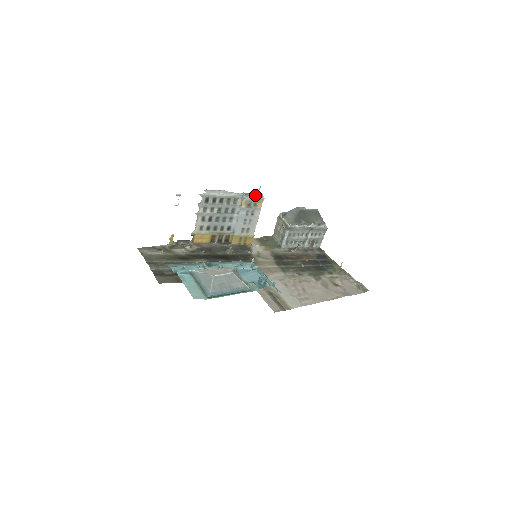
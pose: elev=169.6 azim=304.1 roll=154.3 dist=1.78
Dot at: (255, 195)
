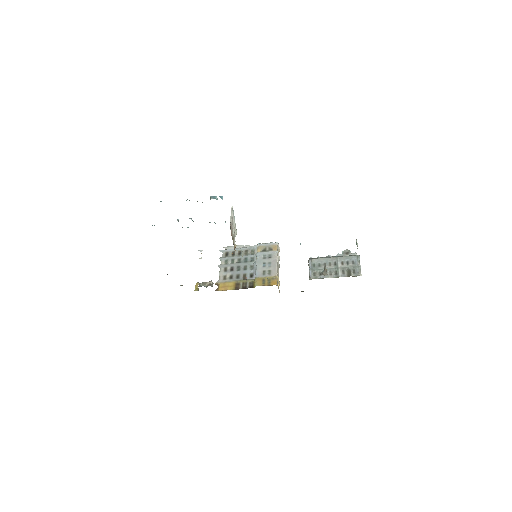
Dot at: (269, 244)
